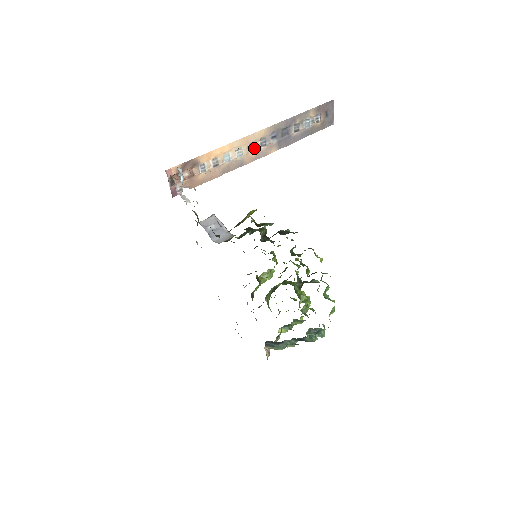
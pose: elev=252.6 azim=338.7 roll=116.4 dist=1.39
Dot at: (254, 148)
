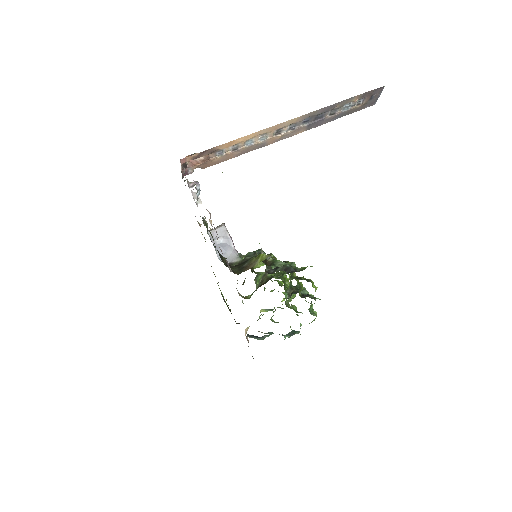
Dot at: (281, 132)
